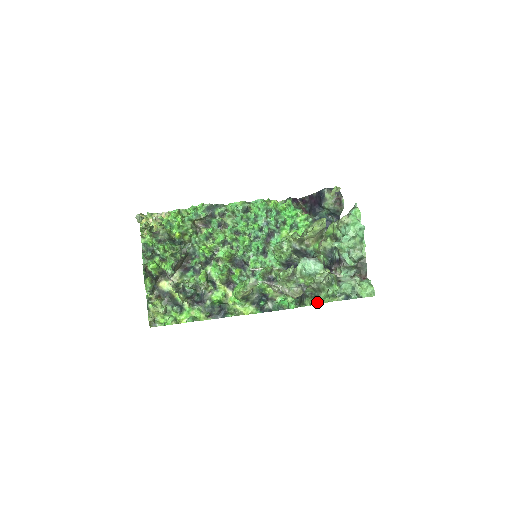
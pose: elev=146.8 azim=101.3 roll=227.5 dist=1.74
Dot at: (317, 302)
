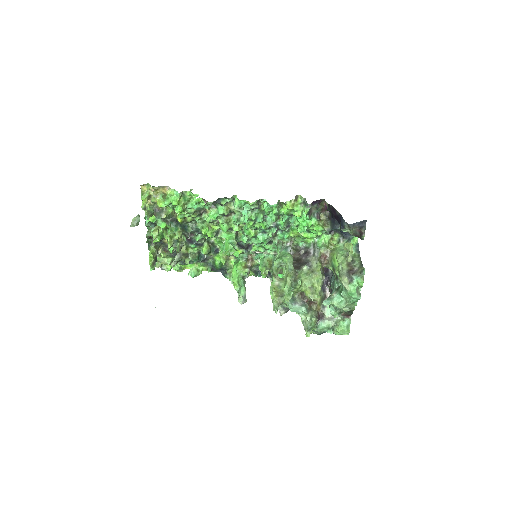
Dot at: occluded
